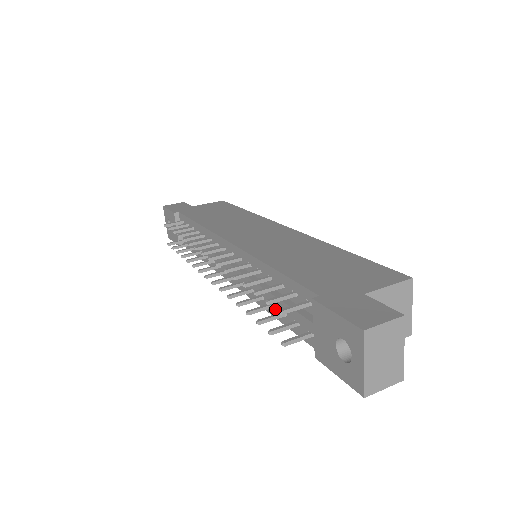
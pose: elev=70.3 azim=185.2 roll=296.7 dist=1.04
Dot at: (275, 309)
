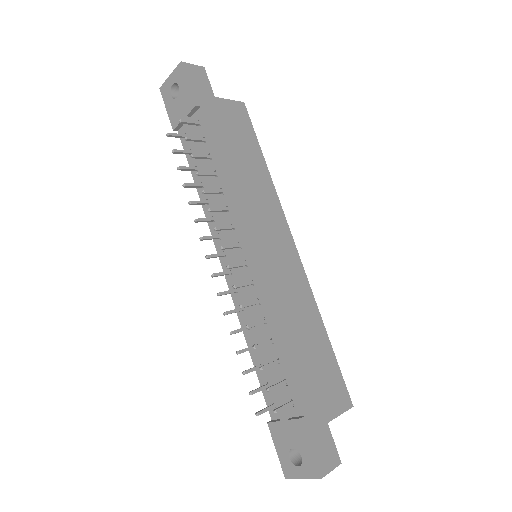
Dot at: (255, 351)
